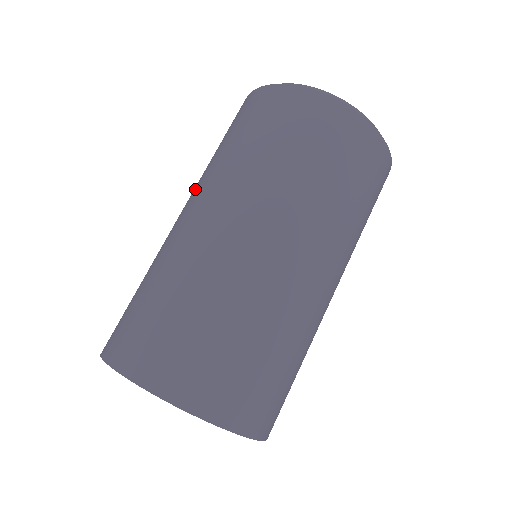
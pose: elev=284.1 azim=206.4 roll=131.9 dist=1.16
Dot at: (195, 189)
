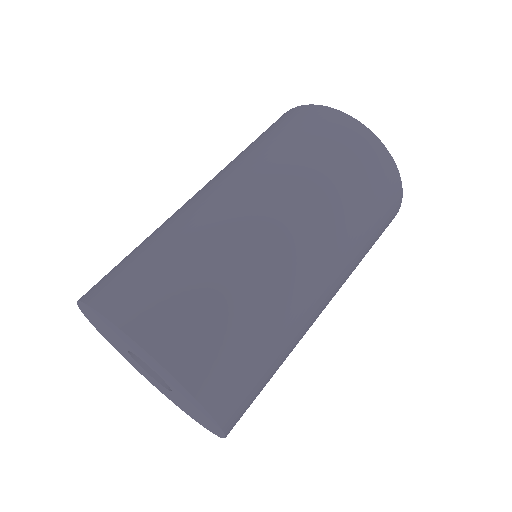
Dot at: (216, 175)
